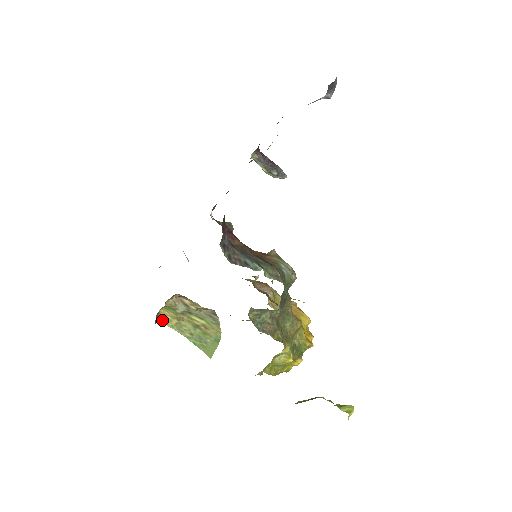
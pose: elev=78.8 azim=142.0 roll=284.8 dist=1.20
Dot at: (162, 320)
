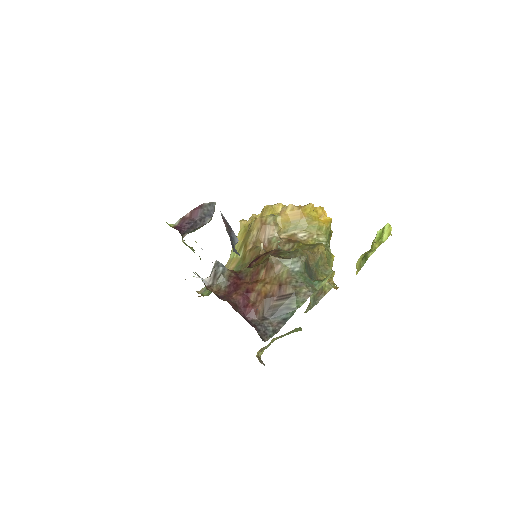
Dot at: (261, 354)
